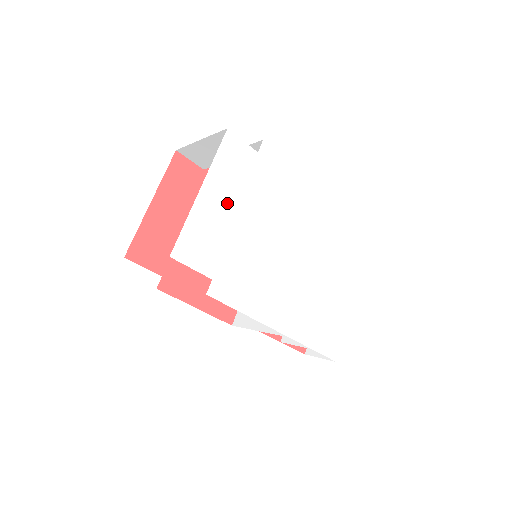
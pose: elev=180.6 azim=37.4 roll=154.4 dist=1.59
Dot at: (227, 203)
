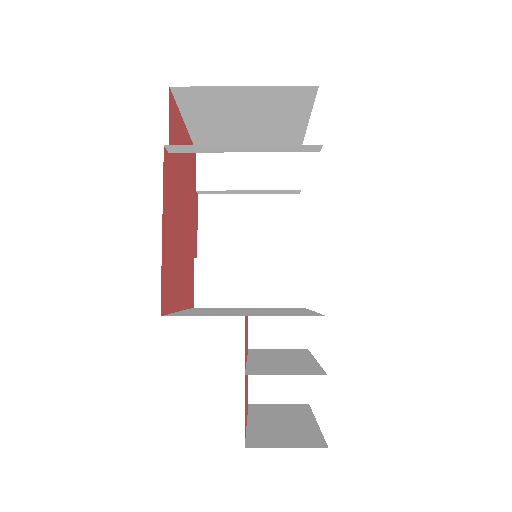
Dot at: occluded
